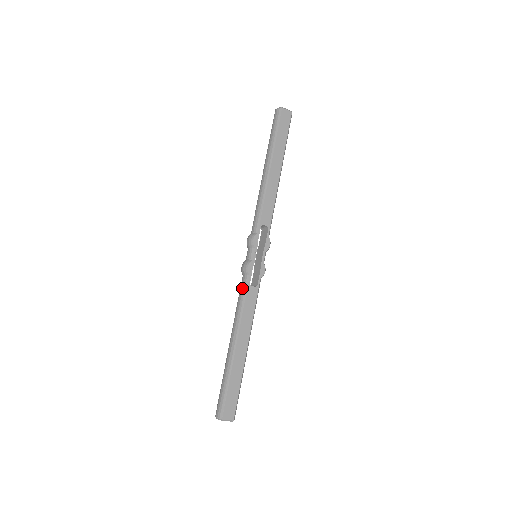
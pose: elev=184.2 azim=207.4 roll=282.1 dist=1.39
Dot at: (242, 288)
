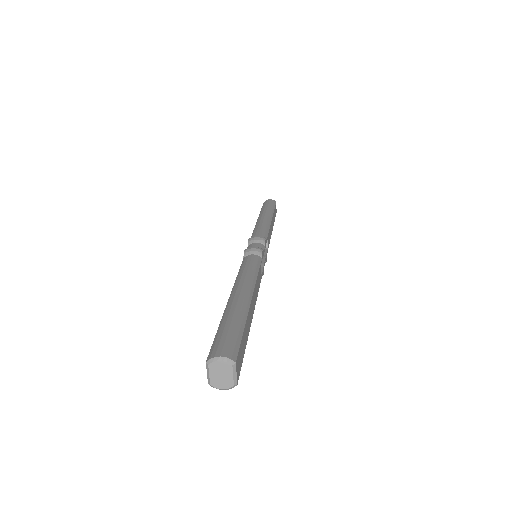
Dot at: (254, 260)
